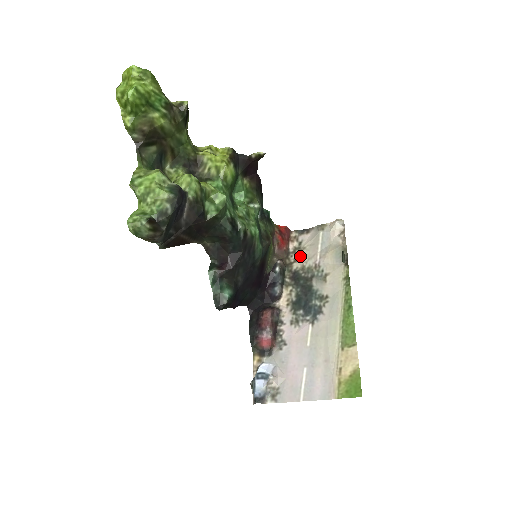
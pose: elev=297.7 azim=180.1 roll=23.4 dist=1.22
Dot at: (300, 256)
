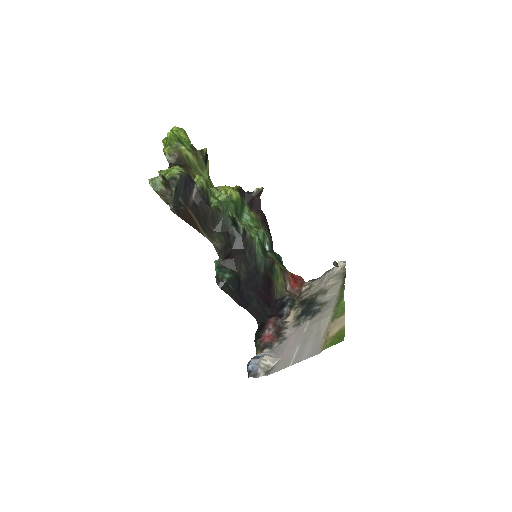
Dot at: (310, 291)
